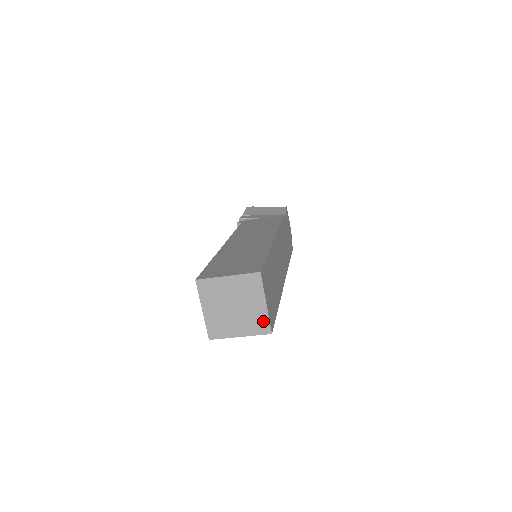
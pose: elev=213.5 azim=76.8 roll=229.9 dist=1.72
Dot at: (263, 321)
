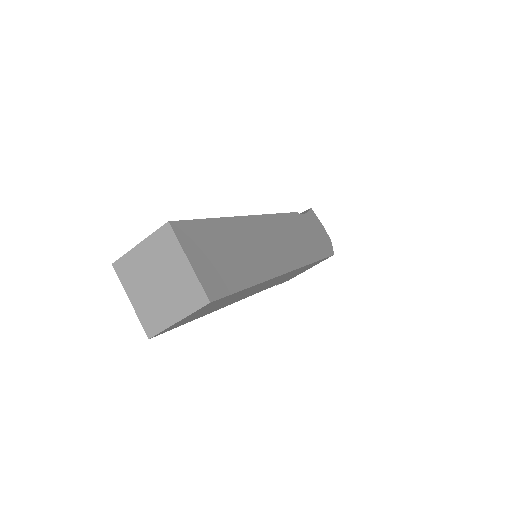
Dot at: (194, 288)
